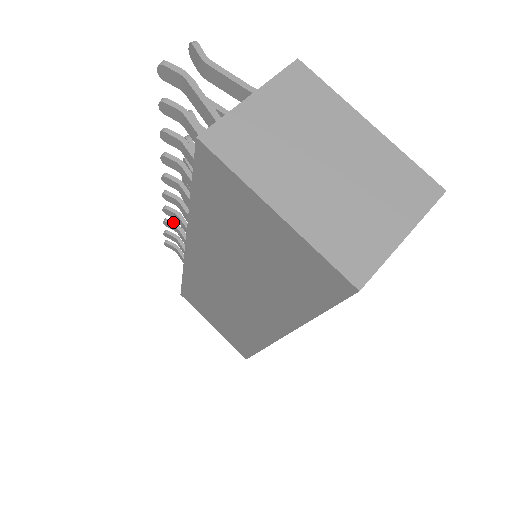
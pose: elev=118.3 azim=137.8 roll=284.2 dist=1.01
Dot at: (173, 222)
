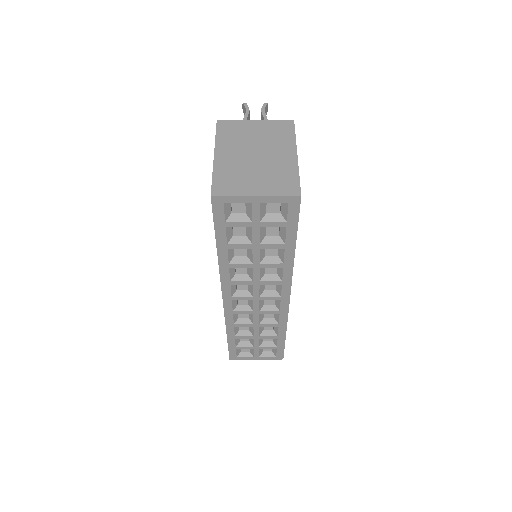
Dot at: occluded
